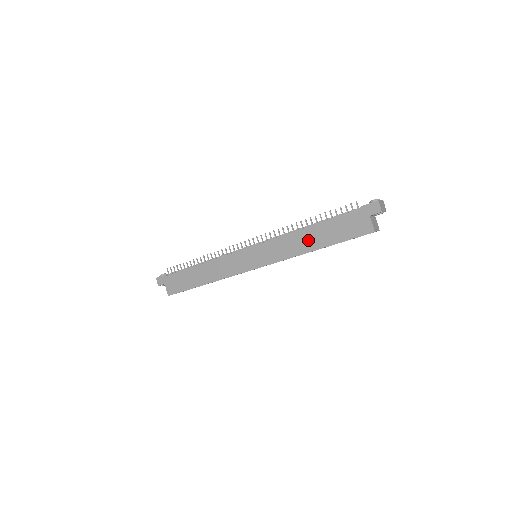
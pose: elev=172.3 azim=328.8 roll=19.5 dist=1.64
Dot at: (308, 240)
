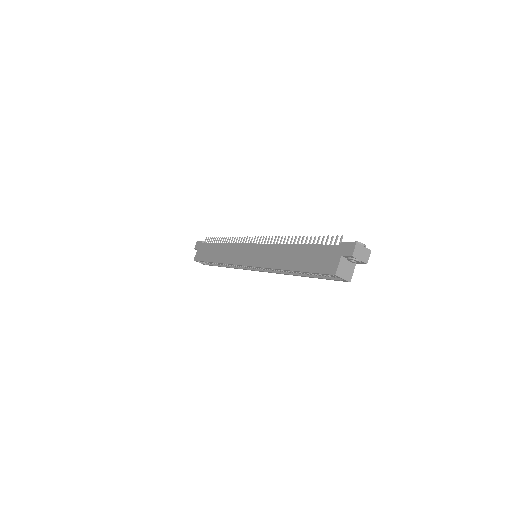
Dot at: (289, 257)
